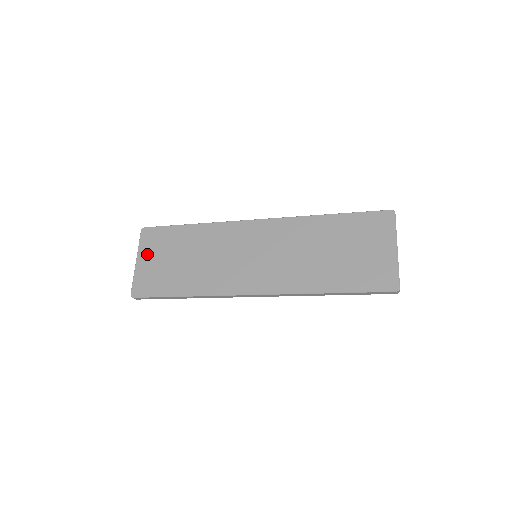
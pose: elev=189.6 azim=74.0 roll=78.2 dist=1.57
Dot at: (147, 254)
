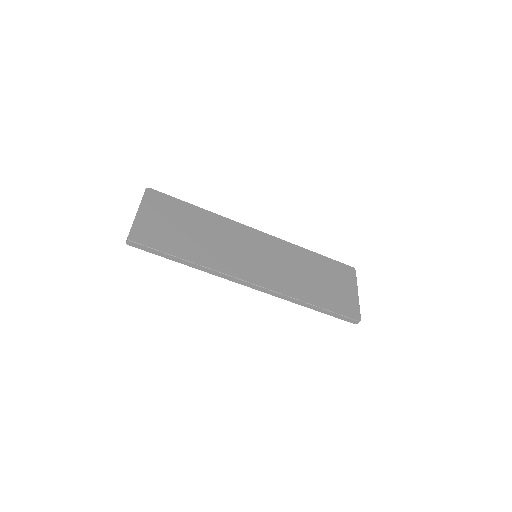
Dot at: (151, 210)
